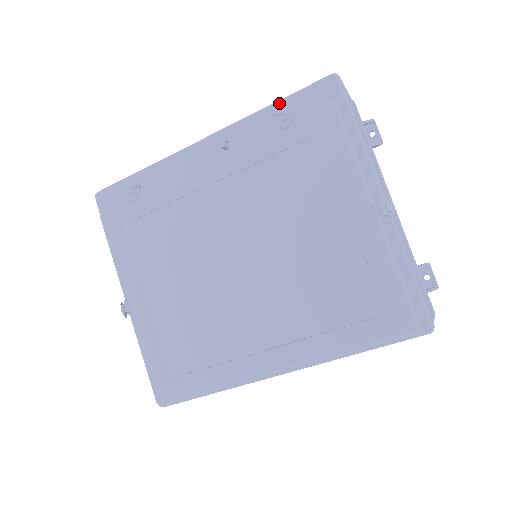
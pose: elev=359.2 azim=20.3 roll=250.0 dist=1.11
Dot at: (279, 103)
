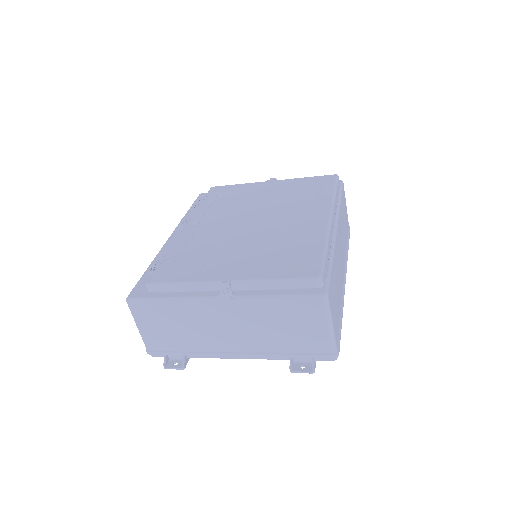
Dot at: (190, 209)
